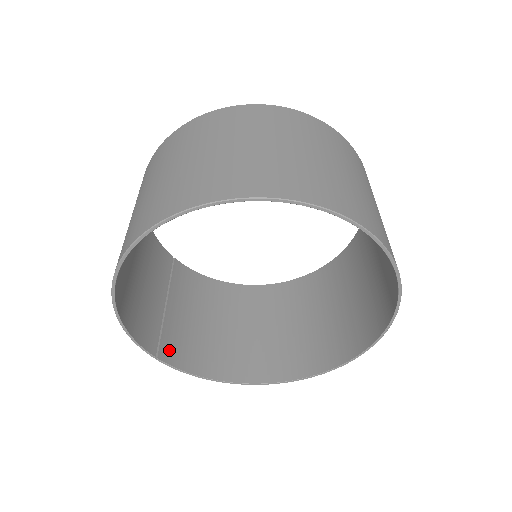
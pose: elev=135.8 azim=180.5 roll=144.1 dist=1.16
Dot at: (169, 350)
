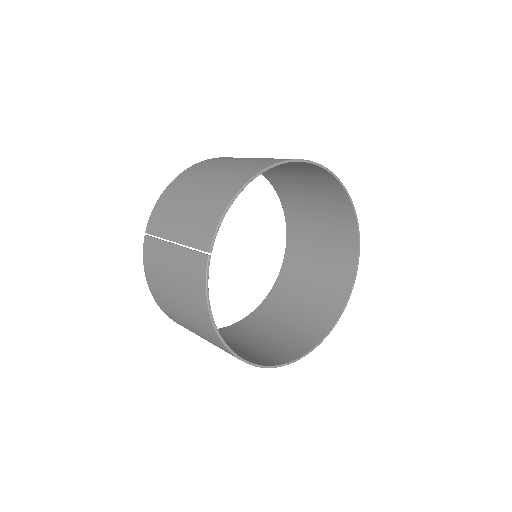
Dot at: (200, 265)
